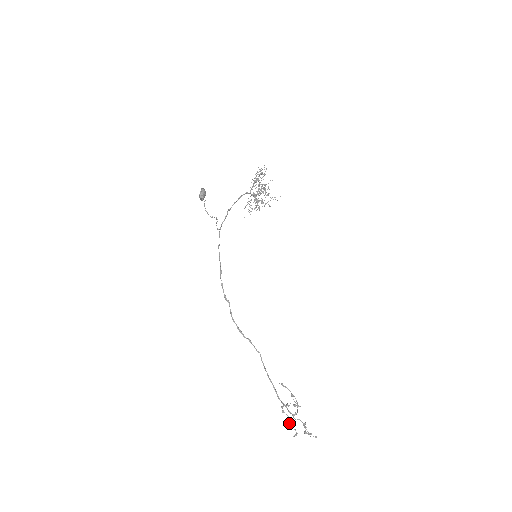
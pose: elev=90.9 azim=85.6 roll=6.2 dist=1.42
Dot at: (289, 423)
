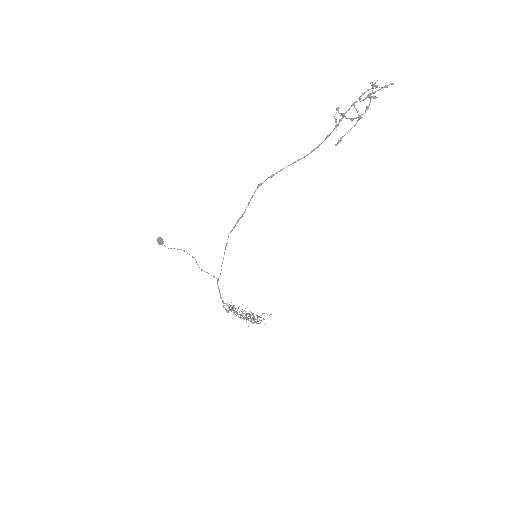
Dot at: (369, 103)
